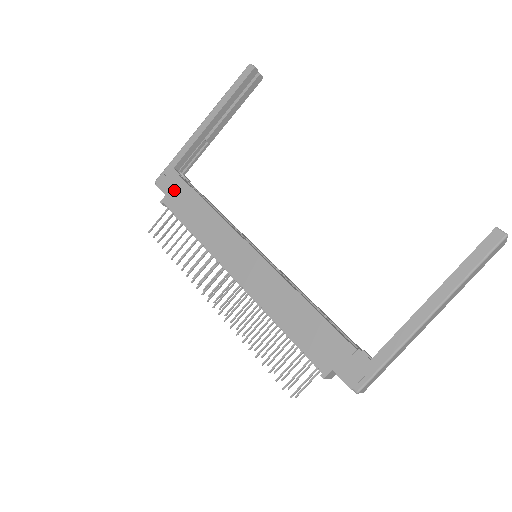
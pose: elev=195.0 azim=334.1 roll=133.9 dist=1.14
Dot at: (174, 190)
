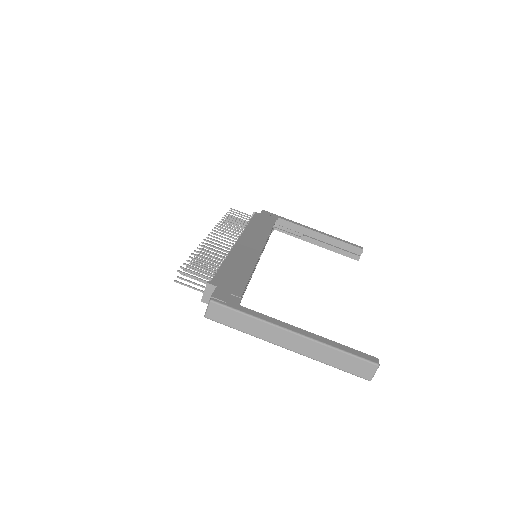
Dot at: (266, 217)
